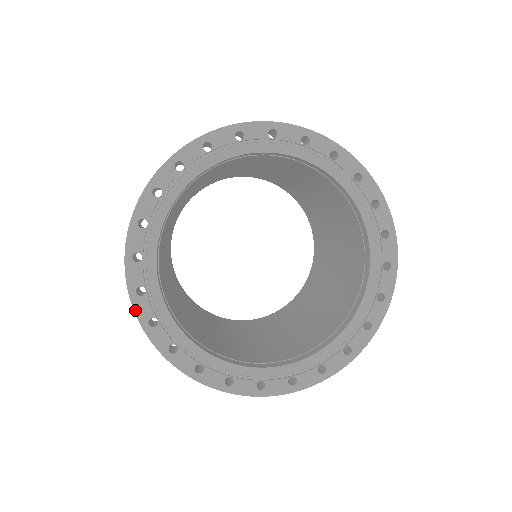
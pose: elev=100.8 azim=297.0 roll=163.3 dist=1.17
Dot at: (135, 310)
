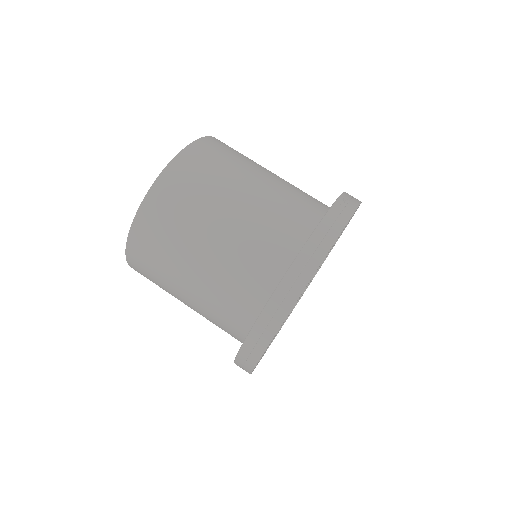
Dot at: occluded
